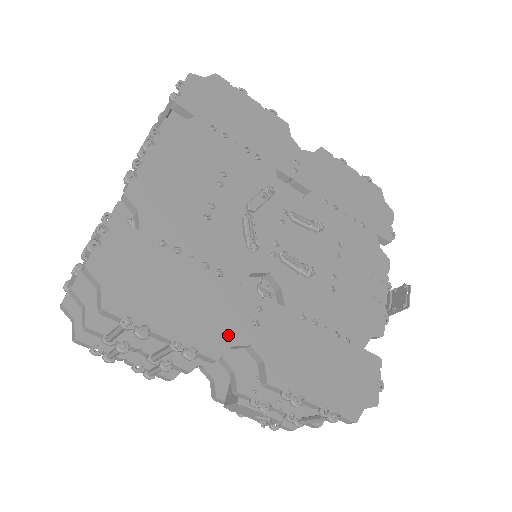
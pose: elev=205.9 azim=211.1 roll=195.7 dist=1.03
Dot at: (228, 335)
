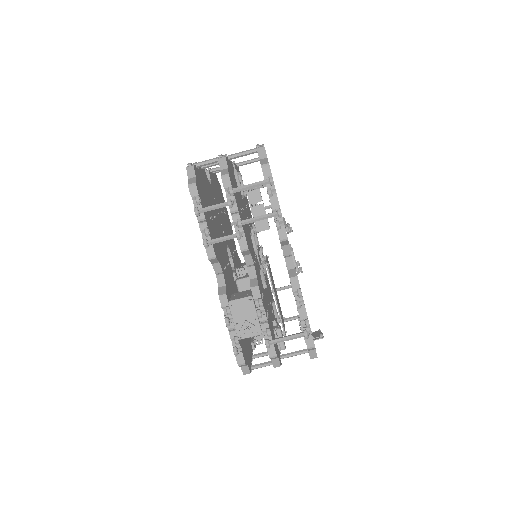
Dot at: occluded
